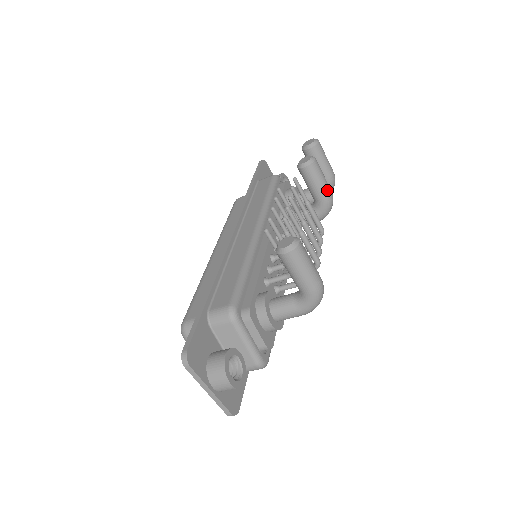
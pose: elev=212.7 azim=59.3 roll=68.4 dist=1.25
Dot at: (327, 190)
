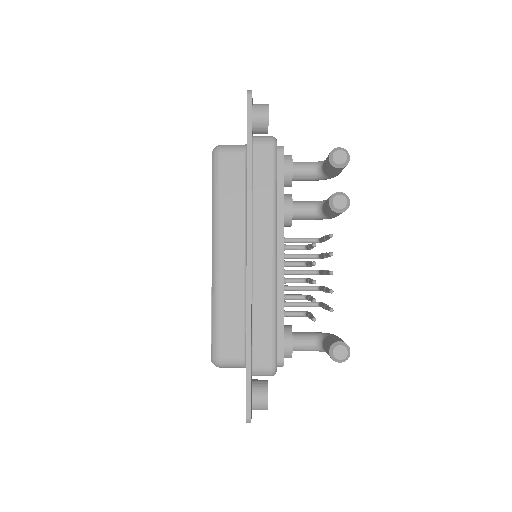
Dot at: occluded
